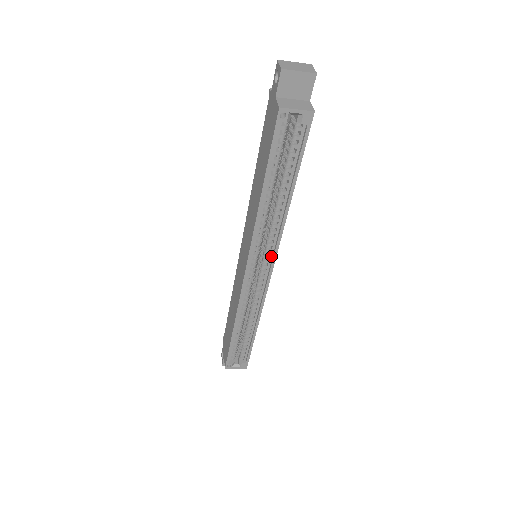
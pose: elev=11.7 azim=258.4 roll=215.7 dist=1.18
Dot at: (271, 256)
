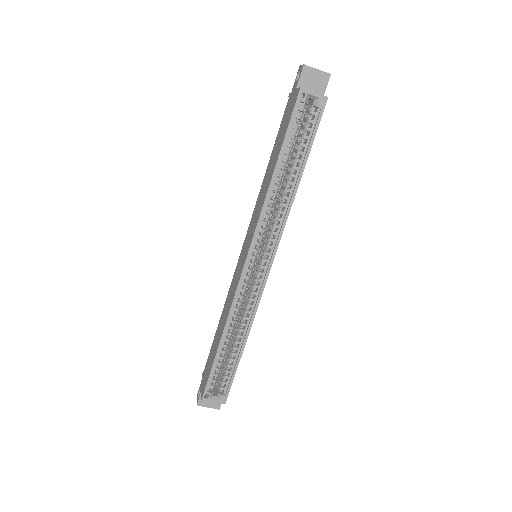
Dot at: (273, 247)
